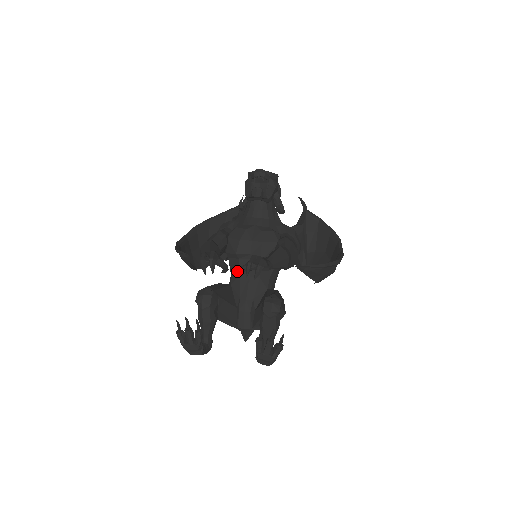
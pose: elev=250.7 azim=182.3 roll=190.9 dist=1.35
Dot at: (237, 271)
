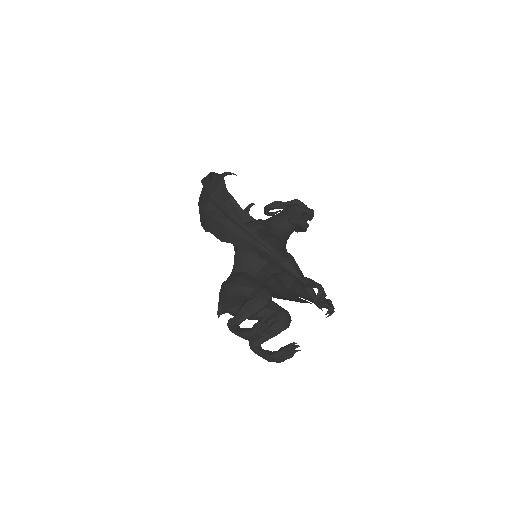
Dot at: occluded
